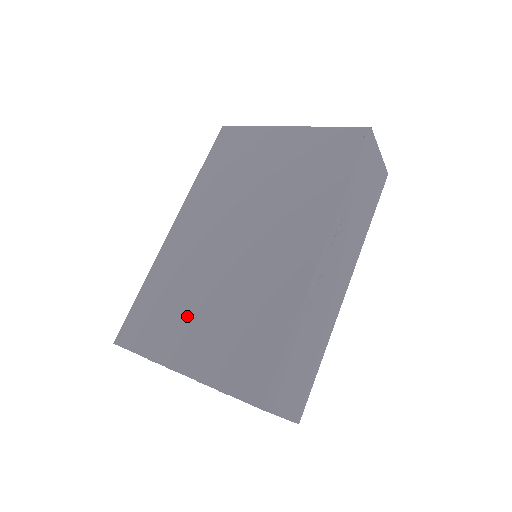
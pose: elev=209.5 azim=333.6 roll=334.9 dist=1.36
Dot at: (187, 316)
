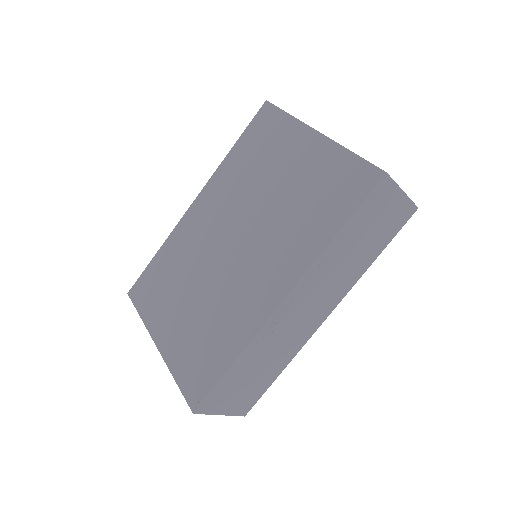
Dot at: (176, 300)
